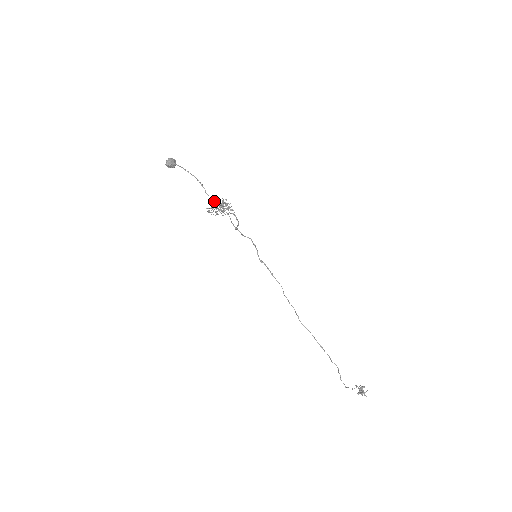
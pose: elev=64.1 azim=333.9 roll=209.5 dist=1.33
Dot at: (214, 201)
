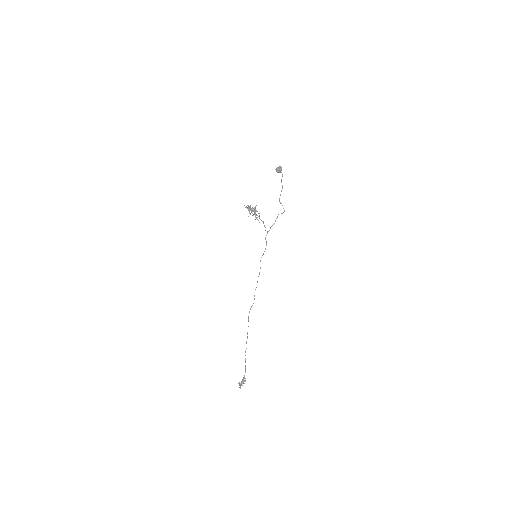
Dot at: occluded
